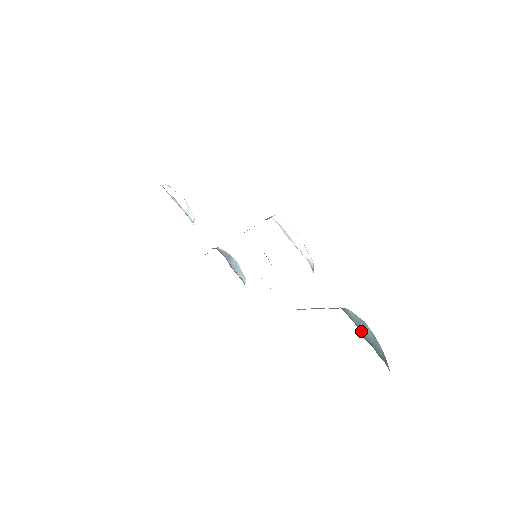
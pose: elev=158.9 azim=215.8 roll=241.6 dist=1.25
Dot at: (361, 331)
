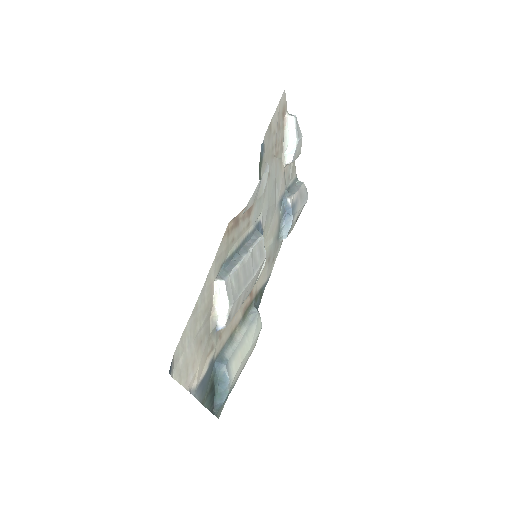
Dot at: (218, 382)
